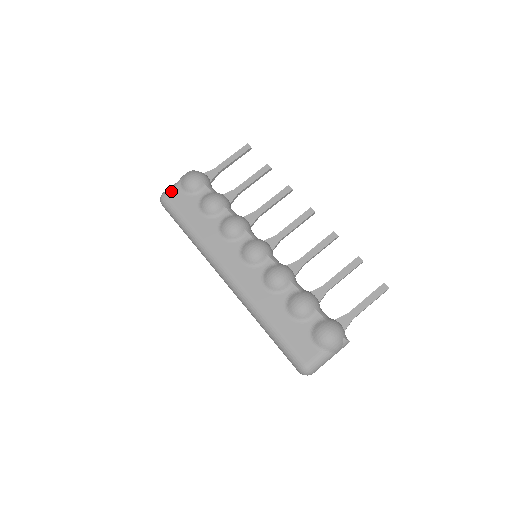
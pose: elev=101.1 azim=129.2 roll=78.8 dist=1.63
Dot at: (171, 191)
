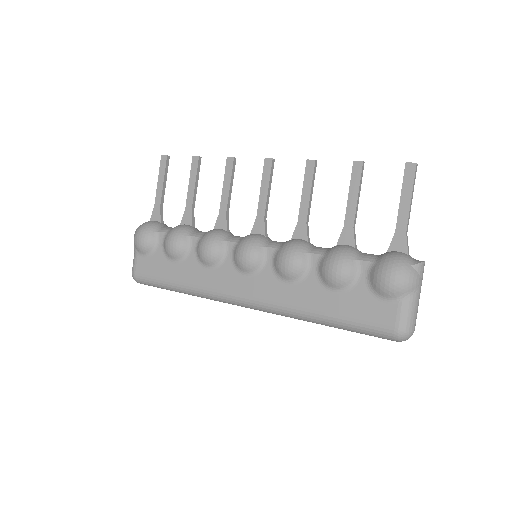
Dot at: (135, 265)
